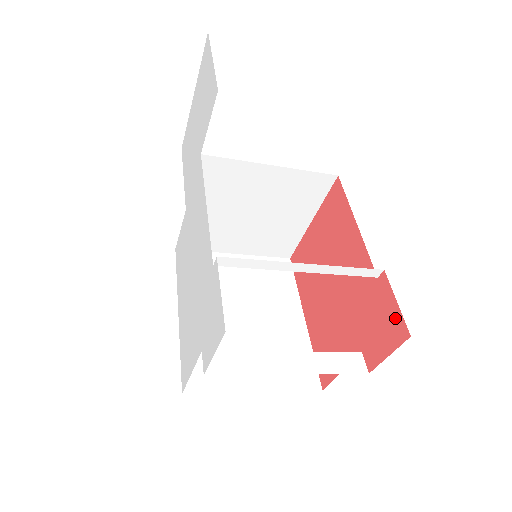
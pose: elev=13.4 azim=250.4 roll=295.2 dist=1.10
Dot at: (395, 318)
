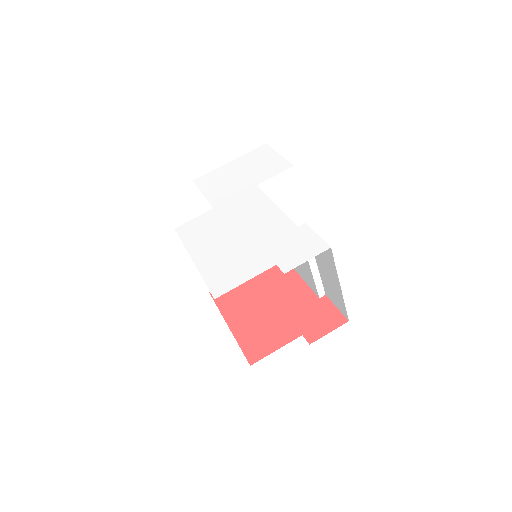
Dot at: (335, 315)
